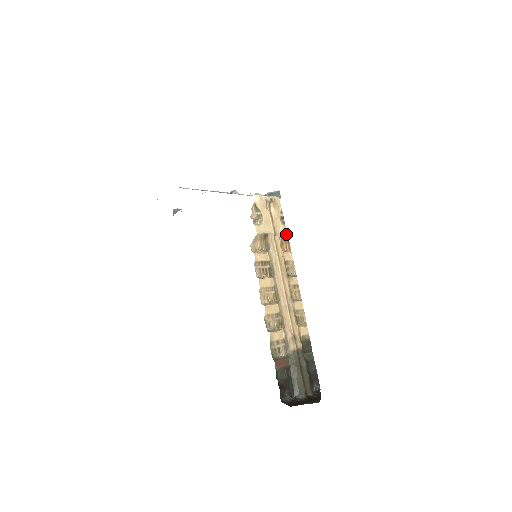
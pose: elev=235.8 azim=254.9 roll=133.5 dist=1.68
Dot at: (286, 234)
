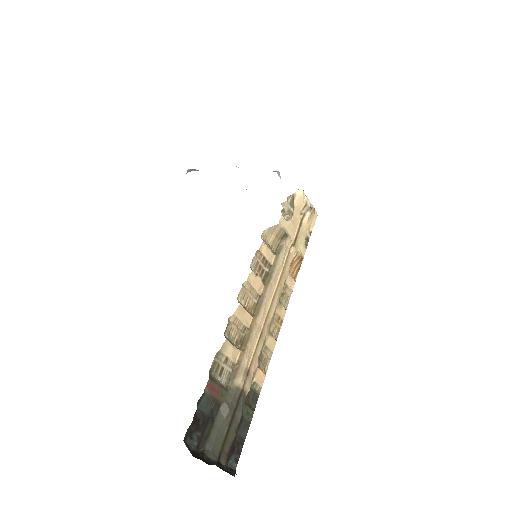
Dot at: (303, 257)
